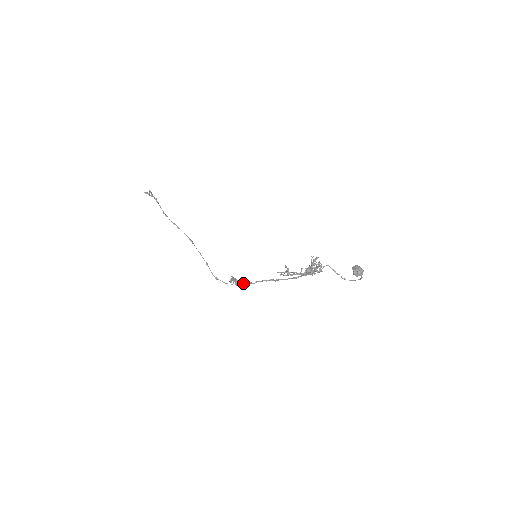
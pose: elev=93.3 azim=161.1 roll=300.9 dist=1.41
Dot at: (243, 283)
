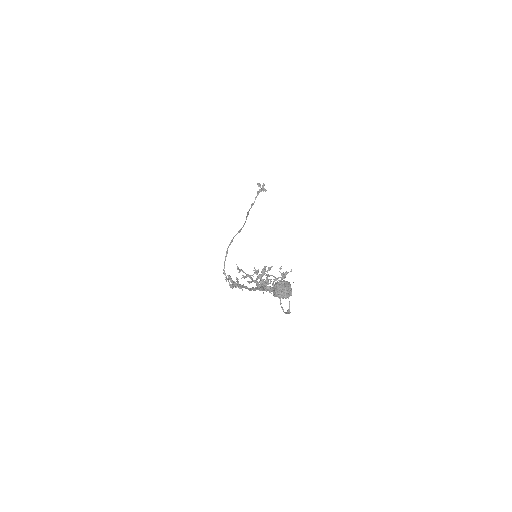
Dot at: occluded
